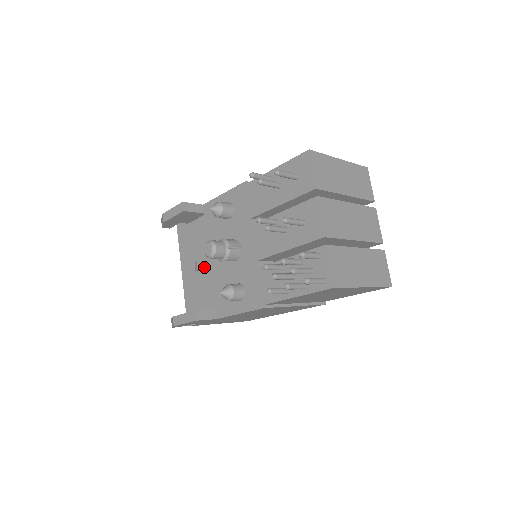
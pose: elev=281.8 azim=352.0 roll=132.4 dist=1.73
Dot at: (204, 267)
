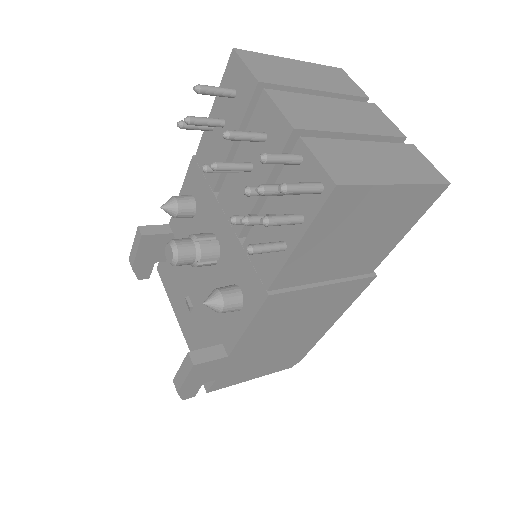
Dot at: (195, 299)
